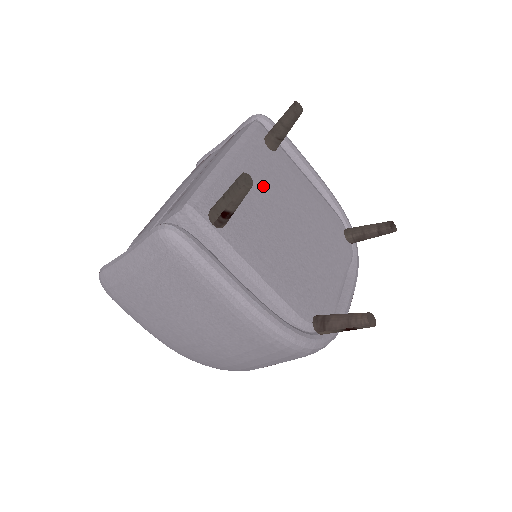
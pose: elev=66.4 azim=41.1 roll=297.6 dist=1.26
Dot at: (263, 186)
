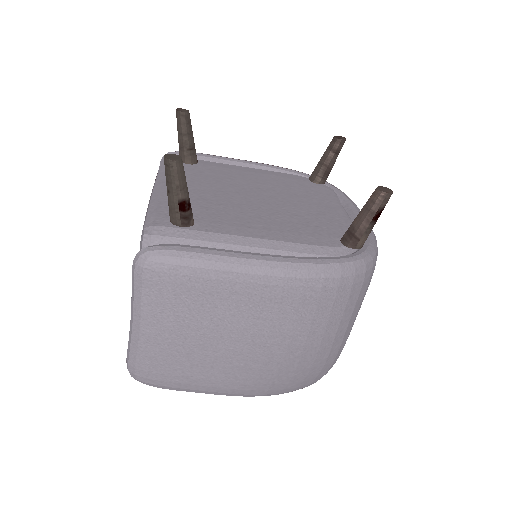
Dot at: (206, 186)
